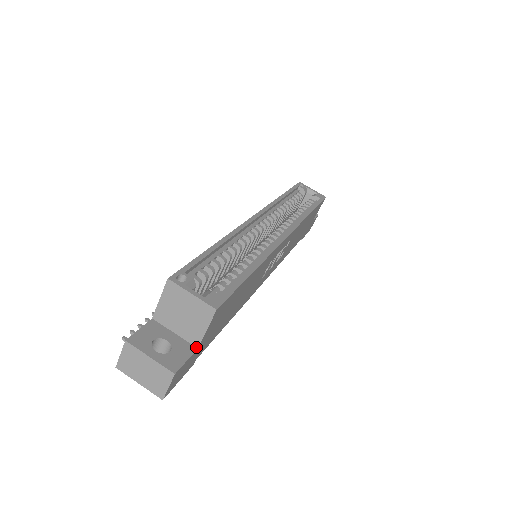
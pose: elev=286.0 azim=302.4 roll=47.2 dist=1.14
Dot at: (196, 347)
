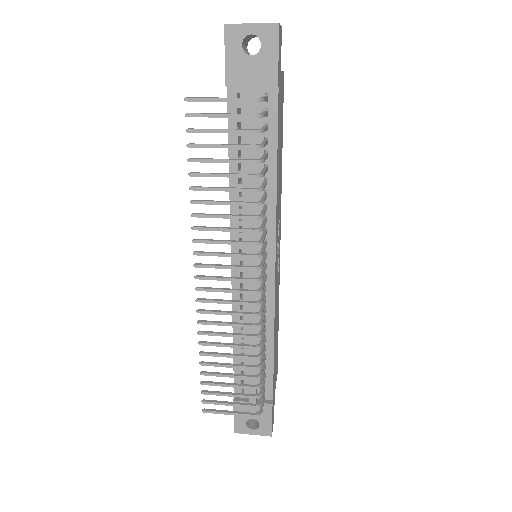
Dot at: occluded
